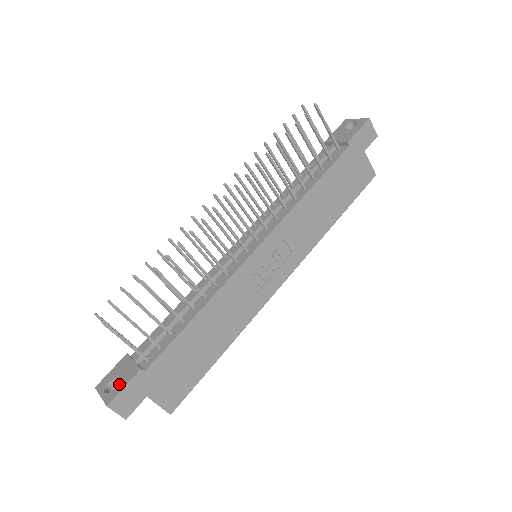
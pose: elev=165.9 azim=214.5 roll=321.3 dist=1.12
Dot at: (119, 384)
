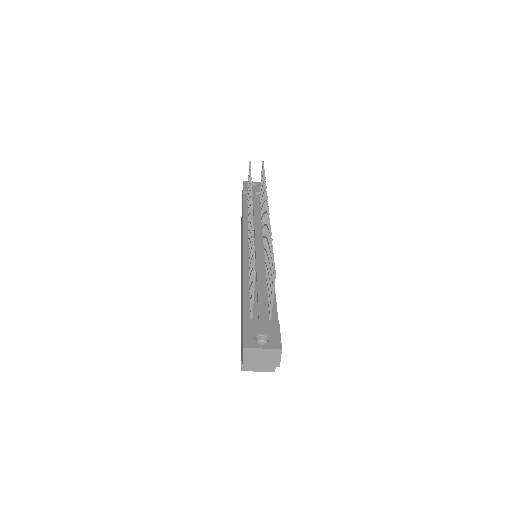
Dot at: (272, 335)
